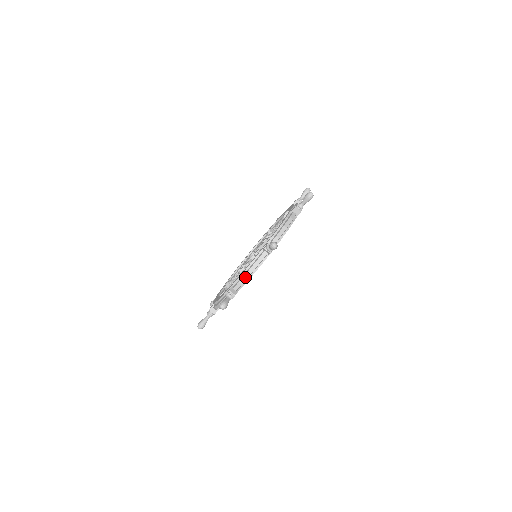
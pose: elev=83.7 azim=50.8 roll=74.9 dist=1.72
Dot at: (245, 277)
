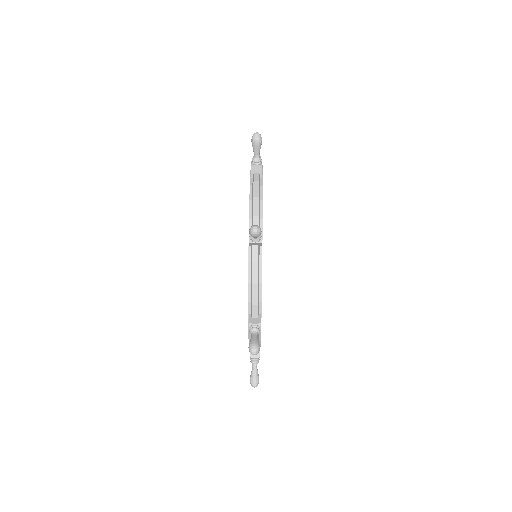
Dot at: occluded
